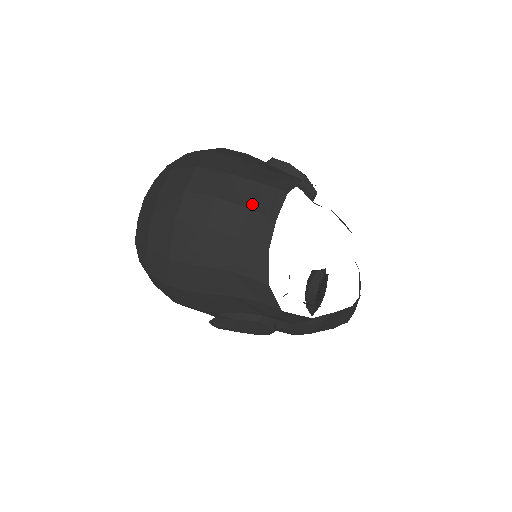
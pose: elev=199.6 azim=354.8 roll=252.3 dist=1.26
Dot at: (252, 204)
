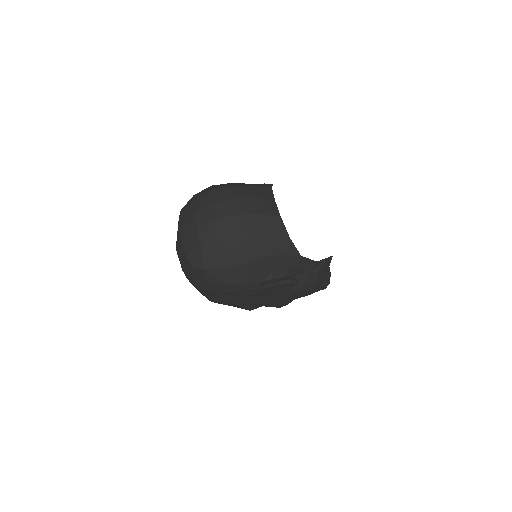
Dot at: (258, 195)
